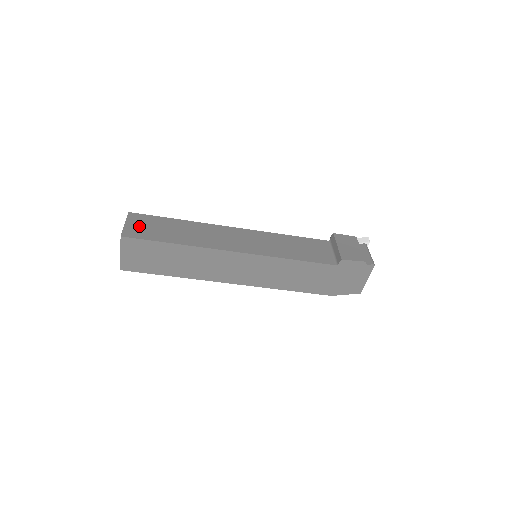
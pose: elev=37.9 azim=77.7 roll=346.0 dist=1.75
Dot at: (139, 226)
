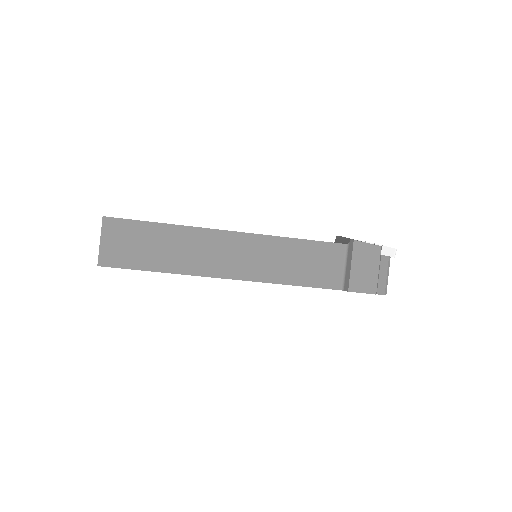
Dot at: (117, 244)
